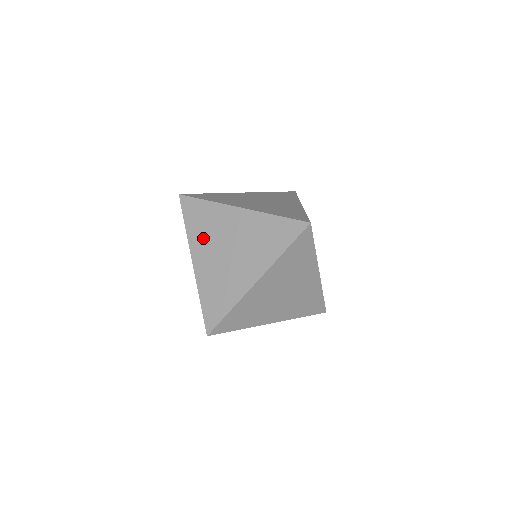
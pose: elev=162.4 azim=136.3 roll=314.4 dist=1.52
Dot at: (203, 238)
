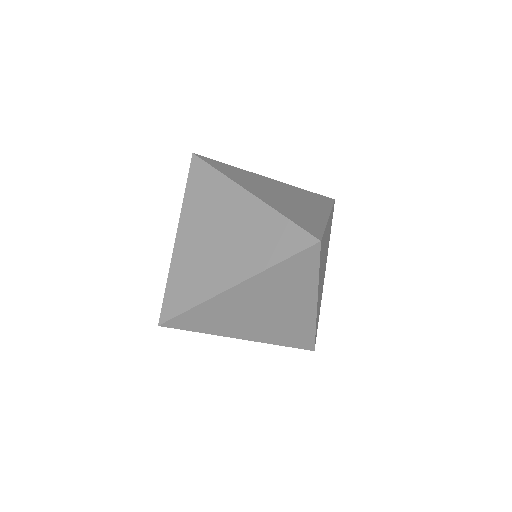
Dot at: (197, 212)
